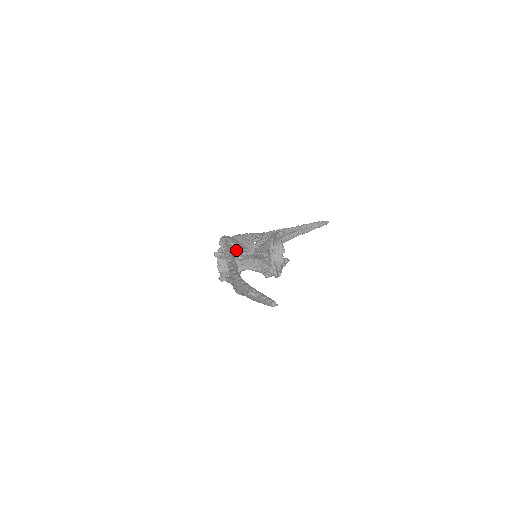
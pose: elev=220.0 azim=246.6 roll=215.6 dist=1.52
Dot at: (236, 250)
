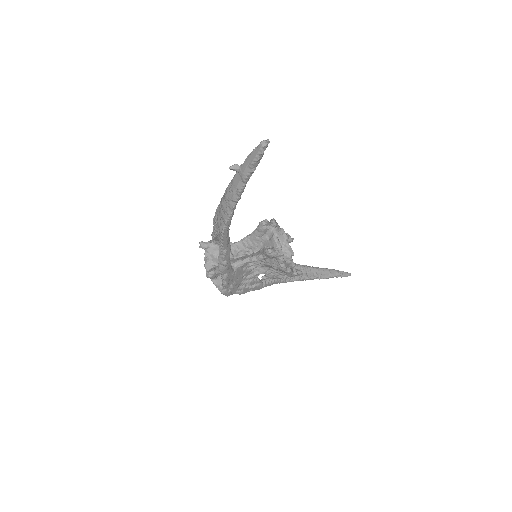
Dot at: occluded
